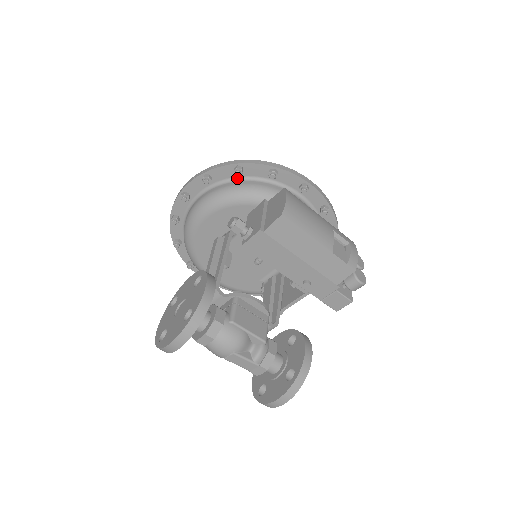
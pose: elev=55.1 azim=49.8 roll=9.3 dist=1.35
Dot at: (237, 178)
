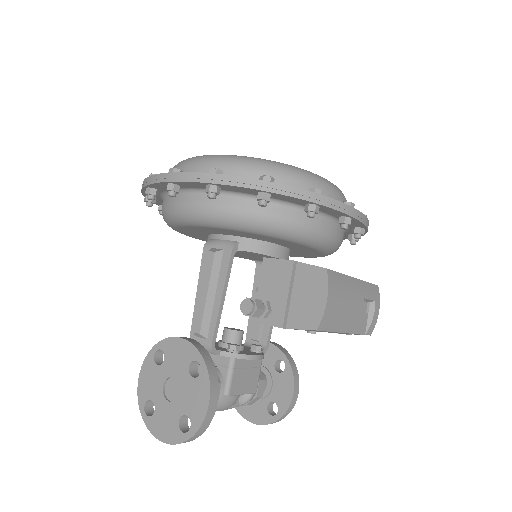
Dot at: occluded
